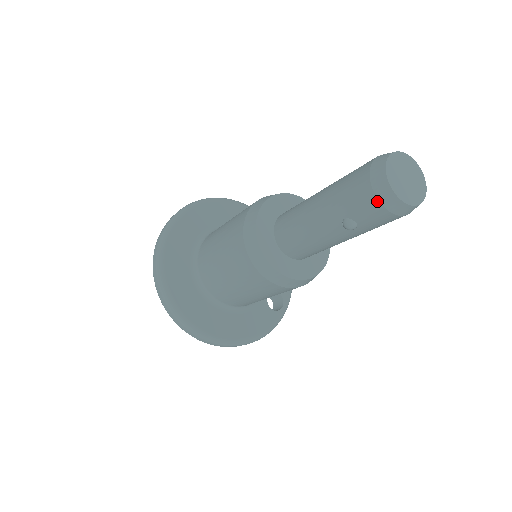
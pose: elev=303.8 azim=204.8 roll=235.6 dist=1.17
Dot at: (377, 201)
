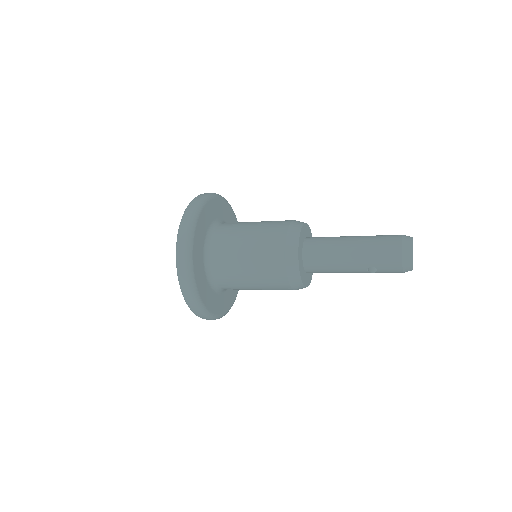
Dot at: (401, 266)
